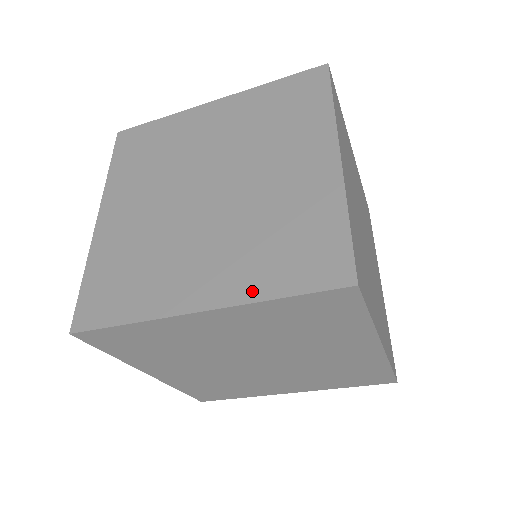
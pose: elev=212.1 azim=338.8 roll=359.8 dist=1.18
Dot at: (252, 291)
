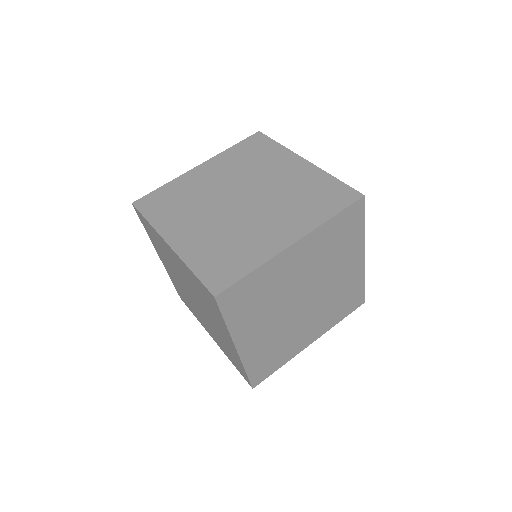
Dot at: (190, 258)
